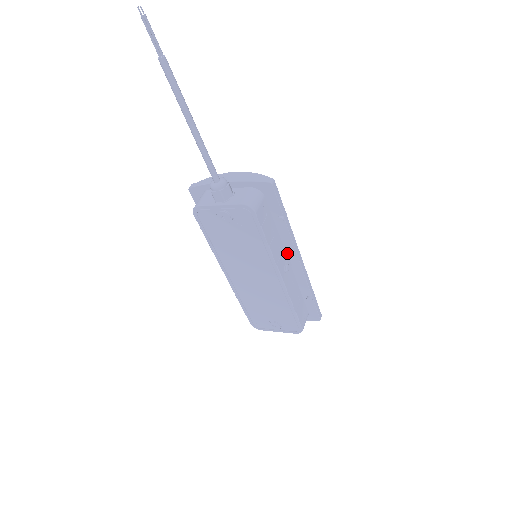
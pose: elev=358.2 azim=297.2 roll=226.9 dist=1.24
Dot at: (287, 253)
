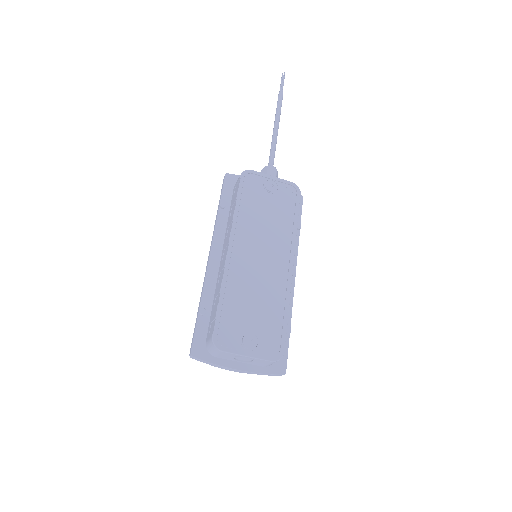
Dot at: occluded
